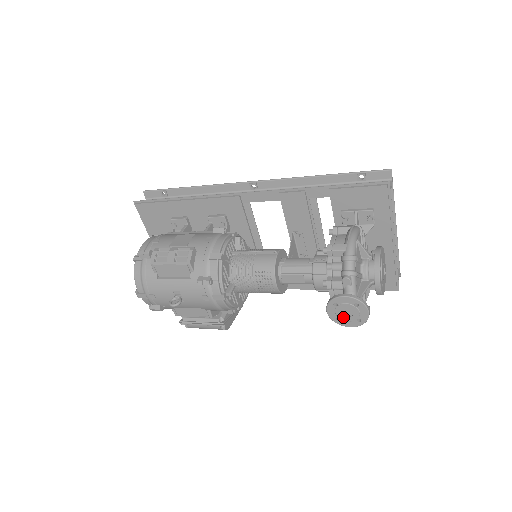
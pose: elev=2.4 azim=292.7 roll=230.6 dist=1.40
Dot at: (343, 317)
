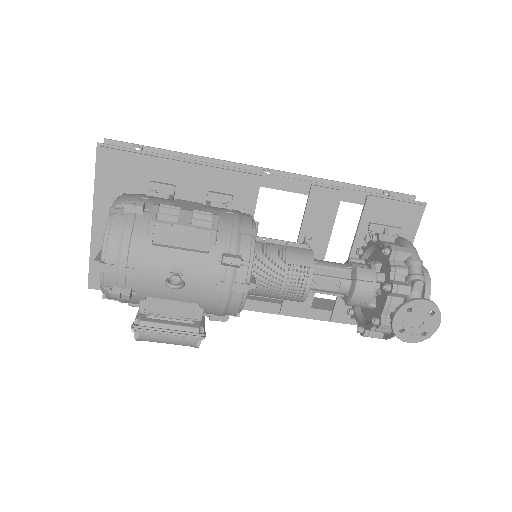
Dot at: (409, 328)
